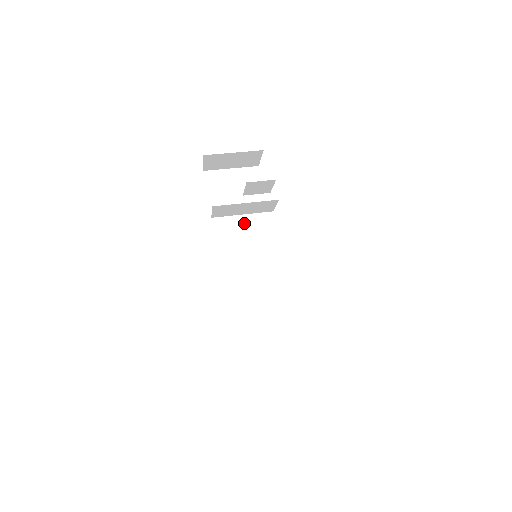
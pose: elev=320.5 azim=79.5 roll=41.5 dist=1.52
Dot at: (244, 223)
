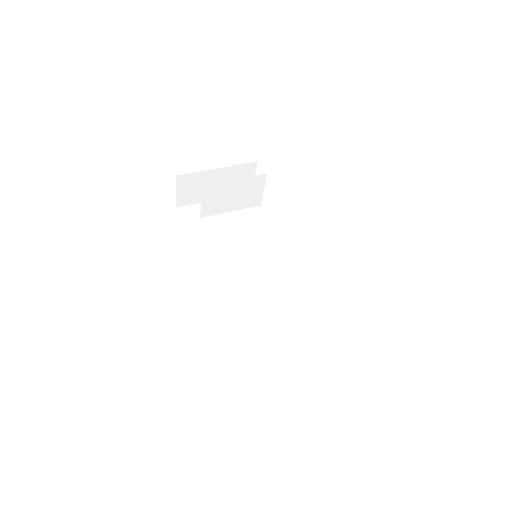
Dot at: (231, 241)
